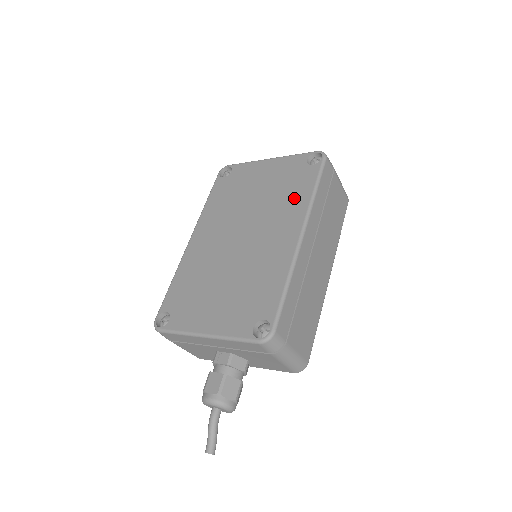
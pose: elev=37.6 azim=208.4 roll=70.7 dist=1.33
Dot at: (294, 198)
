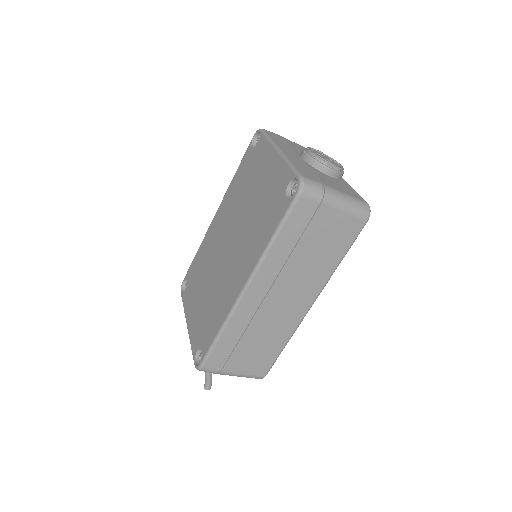
Dot at: (260, 235)
